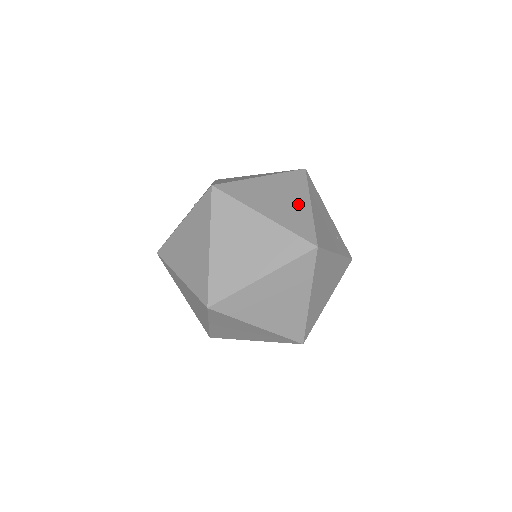
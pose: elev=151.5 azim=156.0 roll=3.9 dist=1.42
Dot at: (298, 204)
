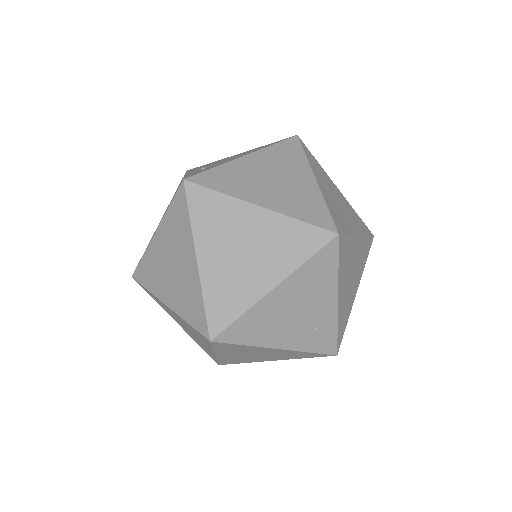
Dot at: (257, 276)
